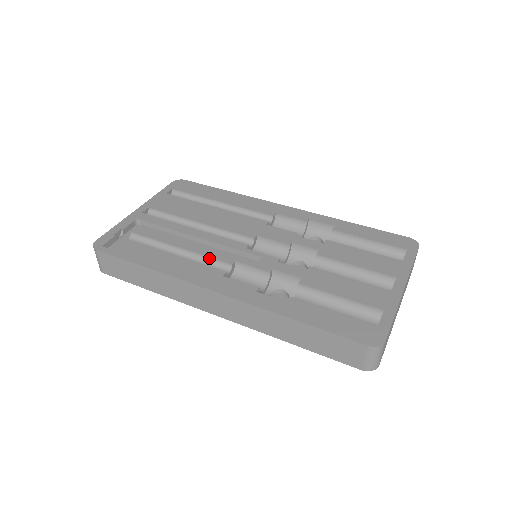
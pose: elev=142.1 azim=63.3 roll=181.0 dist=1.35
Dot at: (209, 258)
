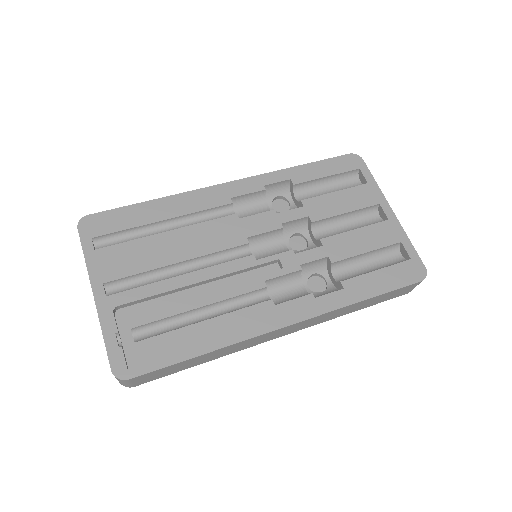
Dot at: (240, 296)
